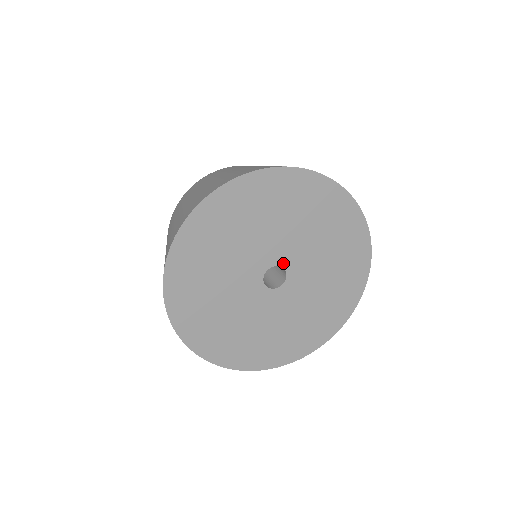
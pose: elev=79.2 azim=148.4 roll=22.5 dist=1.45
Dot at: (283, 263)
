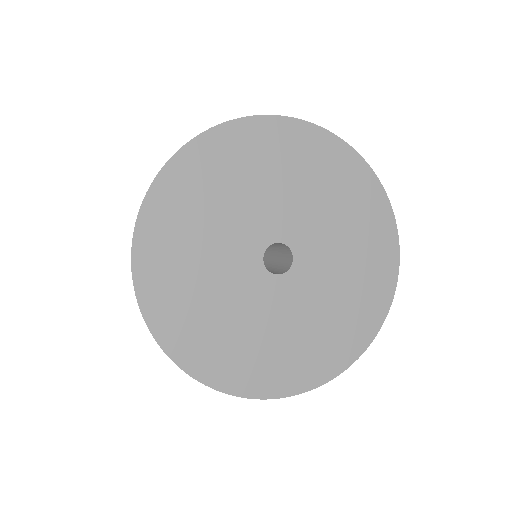
Dot at: (283, 238)
